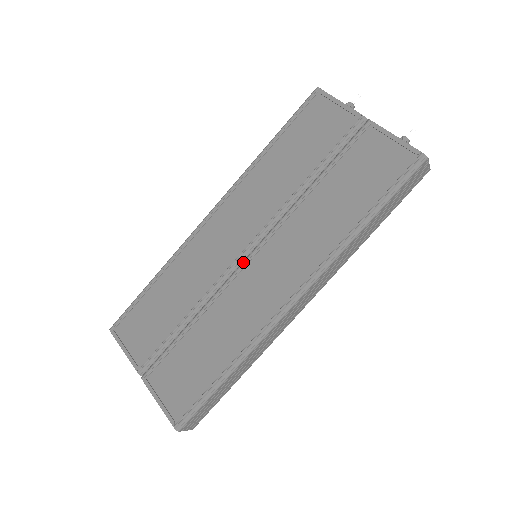
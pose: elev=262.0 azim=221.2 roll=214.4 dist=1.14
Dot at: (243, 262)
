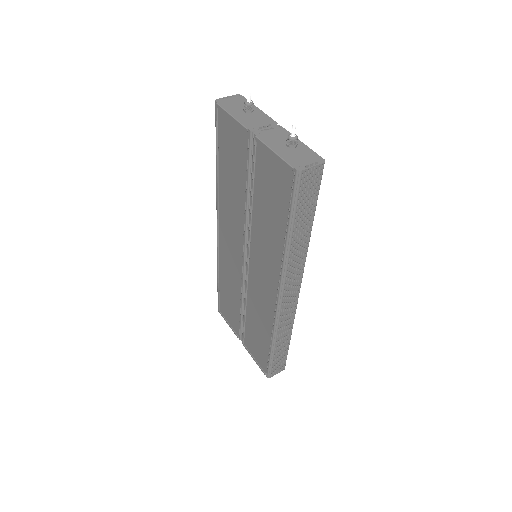
Dot at: (246, 268)
